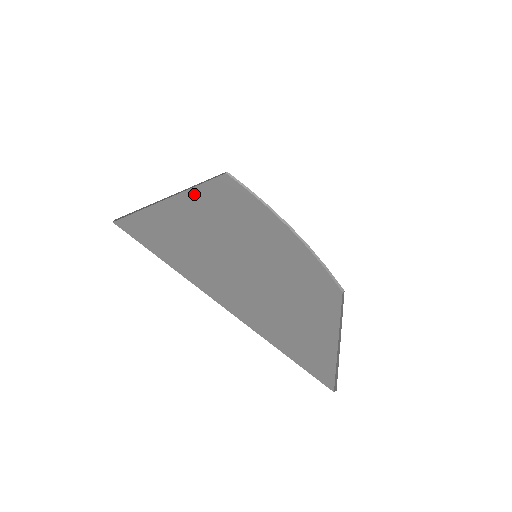
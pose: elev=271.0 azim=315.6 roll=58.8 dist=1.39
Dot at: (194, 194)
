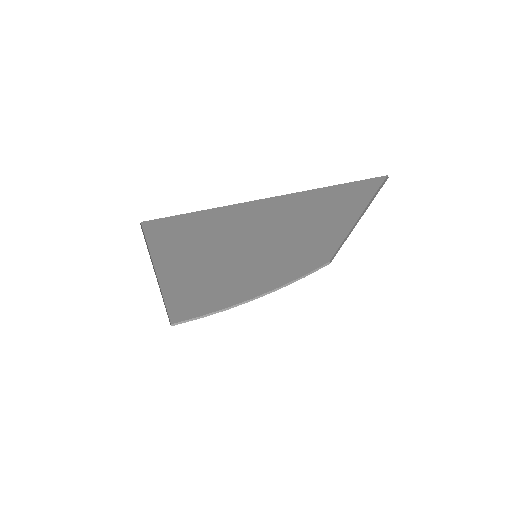
Dot at: occluded
